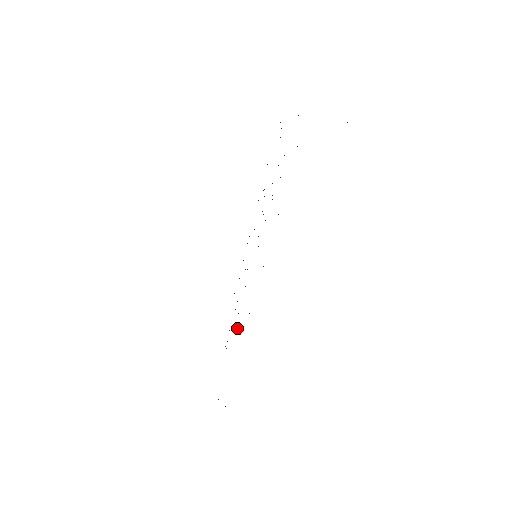
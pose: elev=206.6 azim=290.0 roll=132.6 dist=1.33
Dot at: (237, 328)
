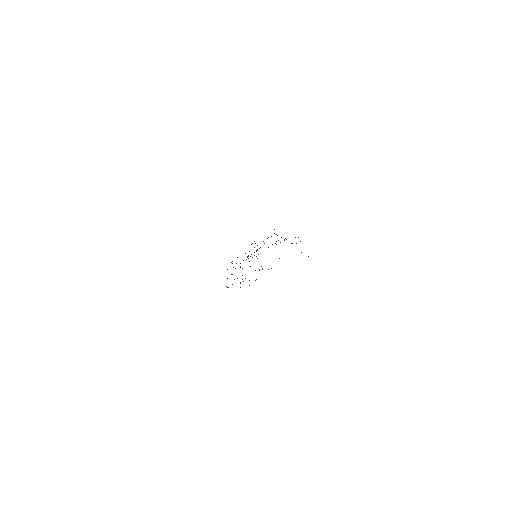
Dot at: occluded
